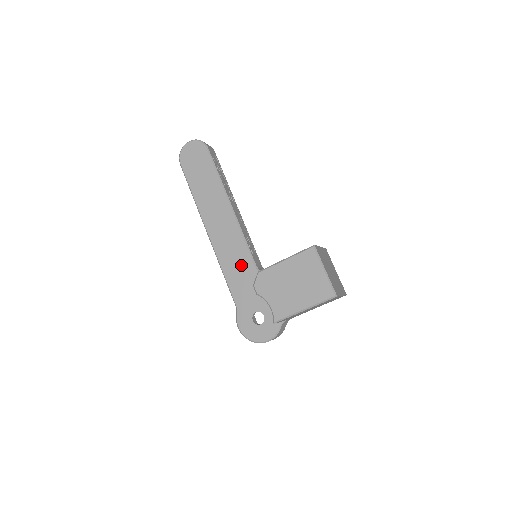
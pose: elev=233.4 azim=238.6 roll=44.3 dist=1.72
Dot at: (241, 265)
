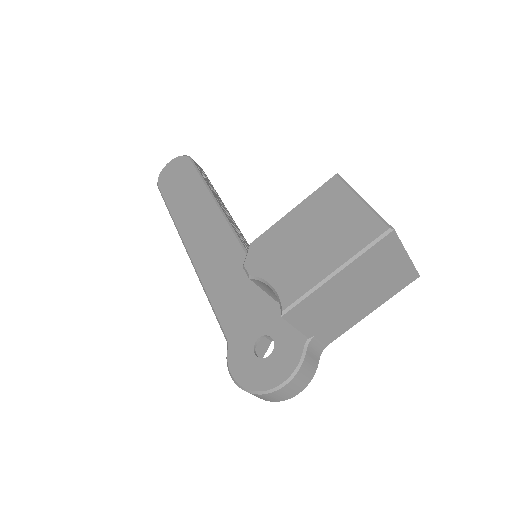
Dot at: (233, 273)
